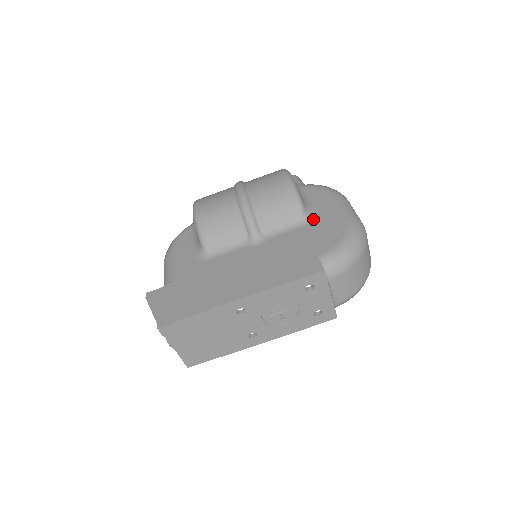
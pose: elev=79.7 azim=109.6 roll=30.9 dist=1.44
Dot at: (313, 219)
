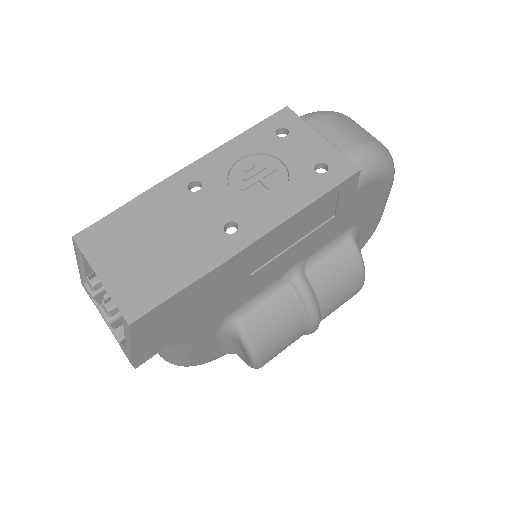
Dot at: occluded
